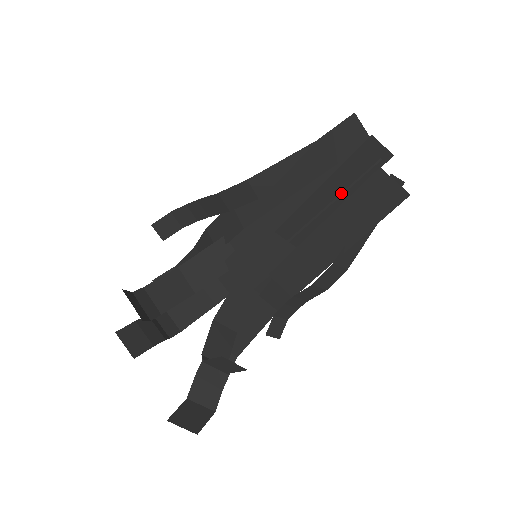
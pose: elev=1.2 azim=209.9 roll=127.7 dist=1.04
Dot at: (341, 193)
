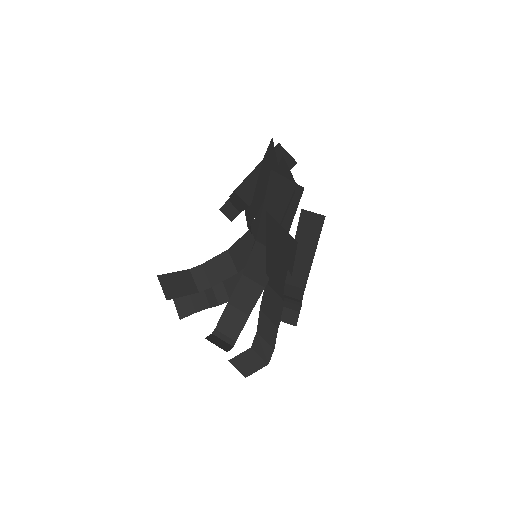
Dot at: (283, 217)
